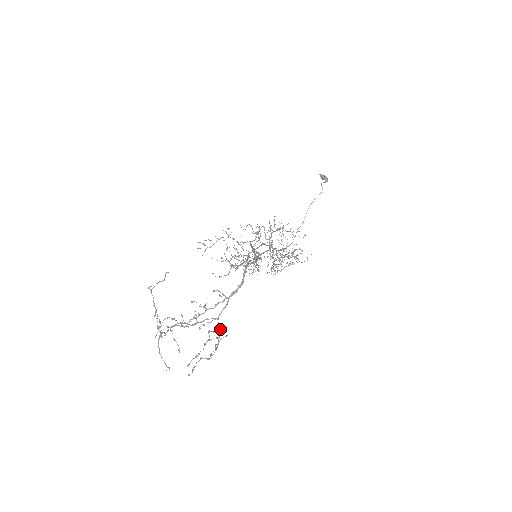
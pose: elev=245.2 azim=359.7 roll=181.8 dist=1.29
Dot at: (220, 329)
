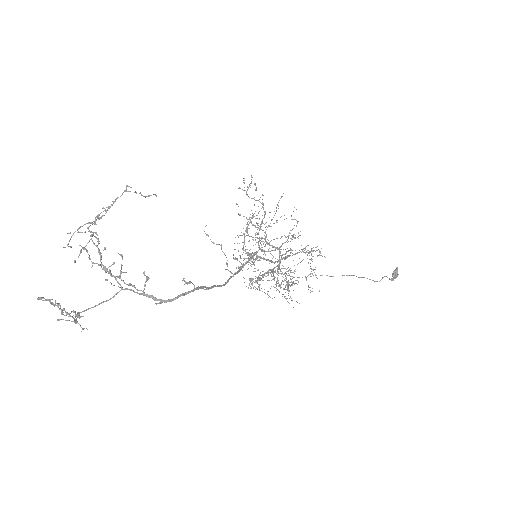
Dot at: occluded
